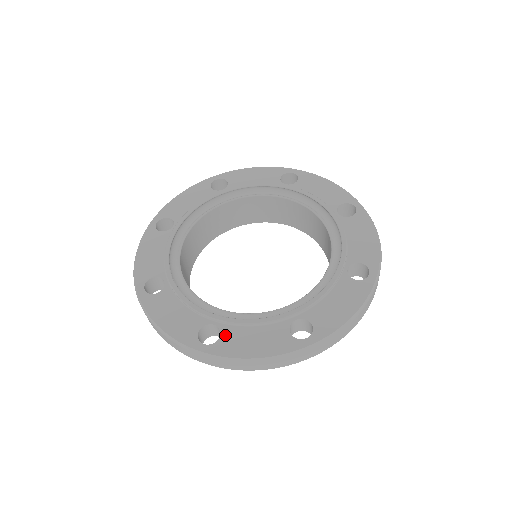
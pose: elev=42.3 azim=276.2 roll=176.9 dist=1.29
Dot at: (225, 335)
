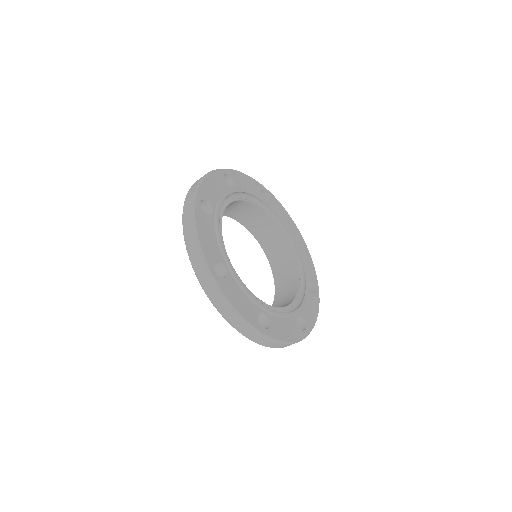
Dot at: (228, 280)
